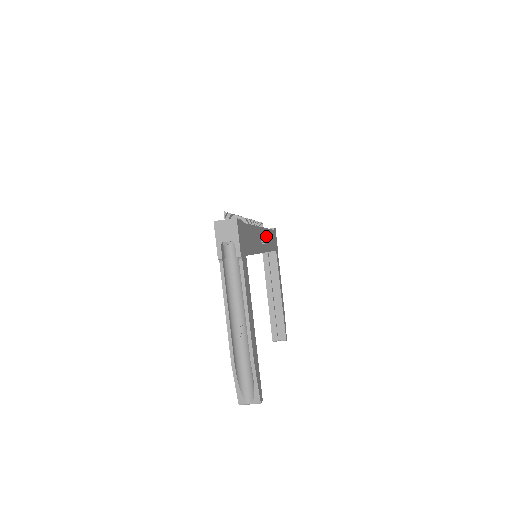
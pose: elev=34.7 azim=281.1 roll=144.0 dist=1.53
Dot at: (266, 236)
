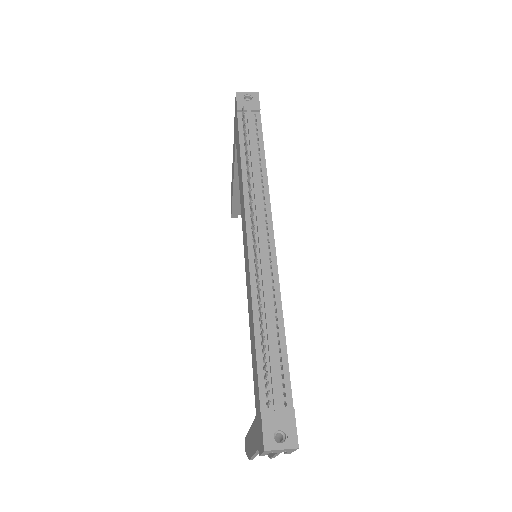
Dot at: occluded
